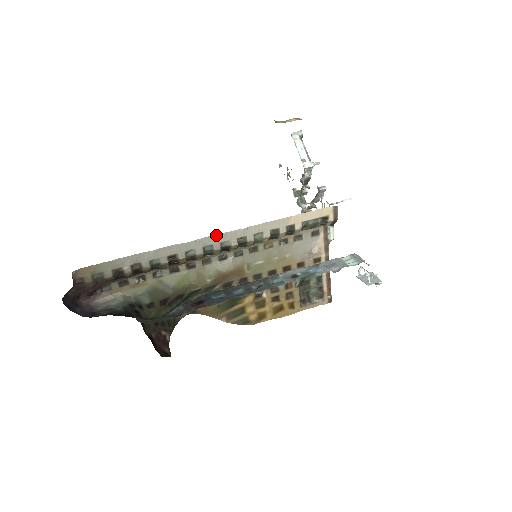
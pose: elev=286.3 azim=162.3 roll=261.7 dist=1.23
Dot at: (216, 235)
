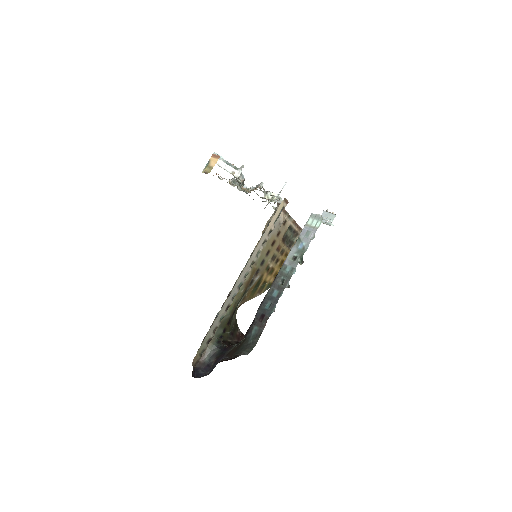
Dot at: (240, 277)
